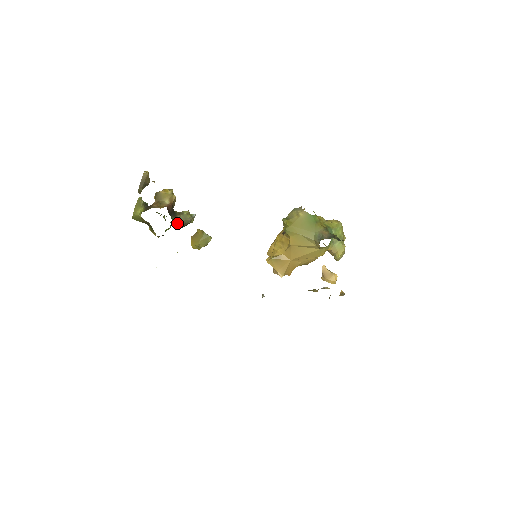
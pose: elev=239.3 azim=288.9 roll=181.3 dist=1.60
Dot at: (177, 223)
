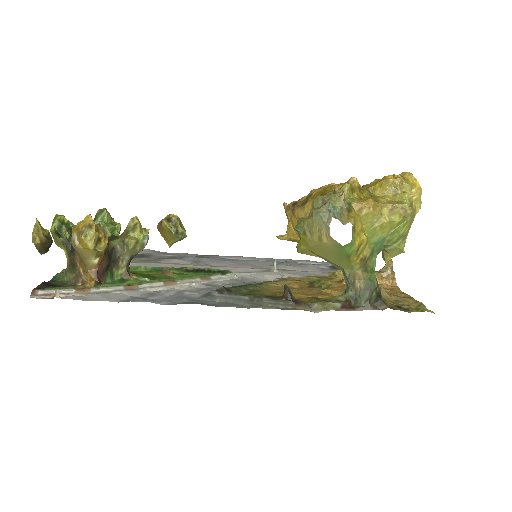
Dot at: (123, 274)
